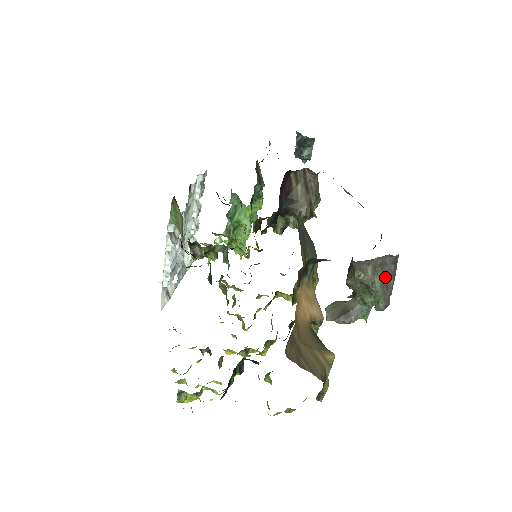
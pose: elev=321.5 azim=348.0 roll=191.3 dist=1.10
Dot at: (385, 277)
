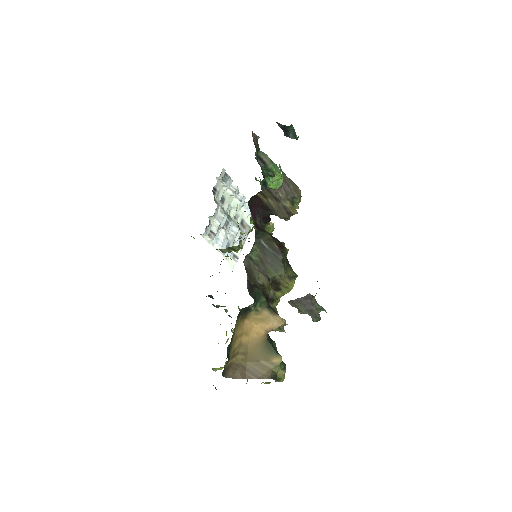
Dot at: (306, 307)
